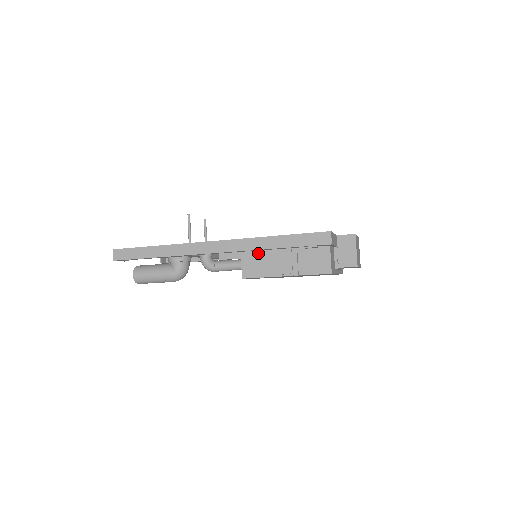
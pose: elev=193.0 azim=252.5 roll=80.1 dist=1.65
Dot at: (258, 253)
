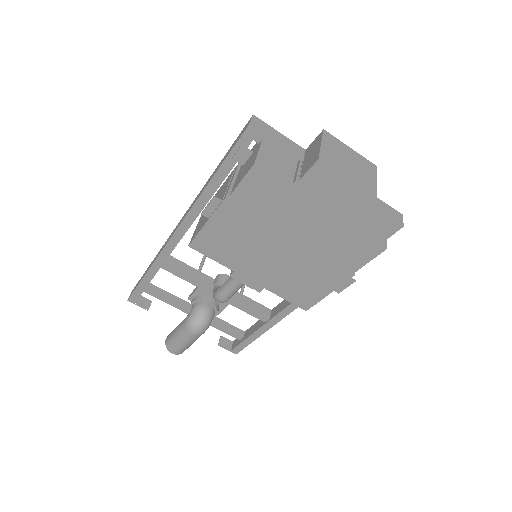
Dot at: occluded
